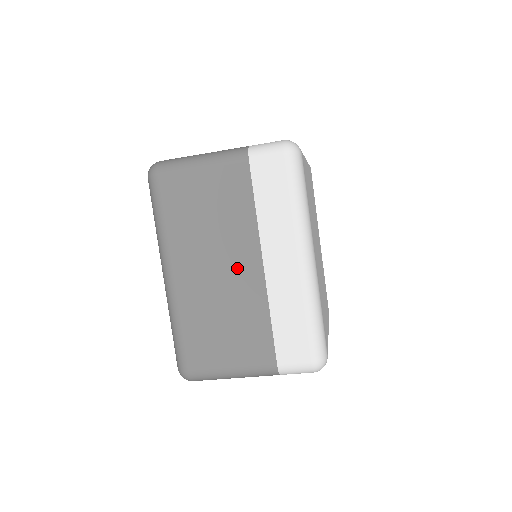
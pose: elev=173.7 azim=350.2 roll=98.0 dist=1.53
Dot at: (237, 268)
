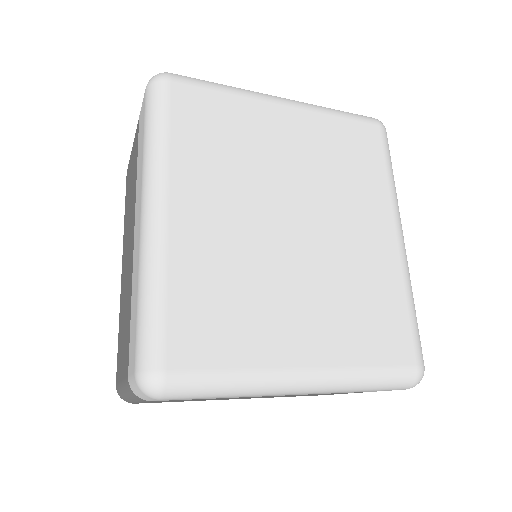
Dot at: (130, 247)
